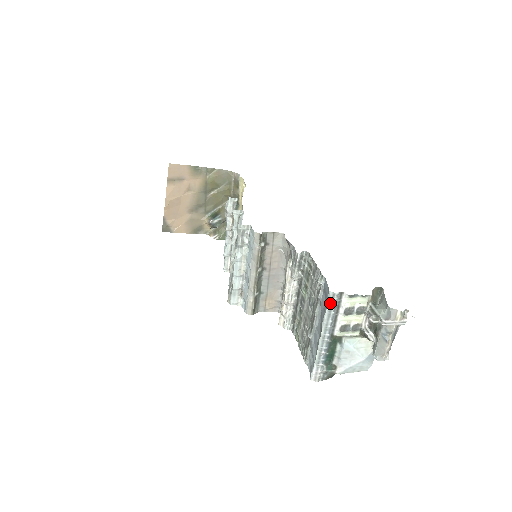
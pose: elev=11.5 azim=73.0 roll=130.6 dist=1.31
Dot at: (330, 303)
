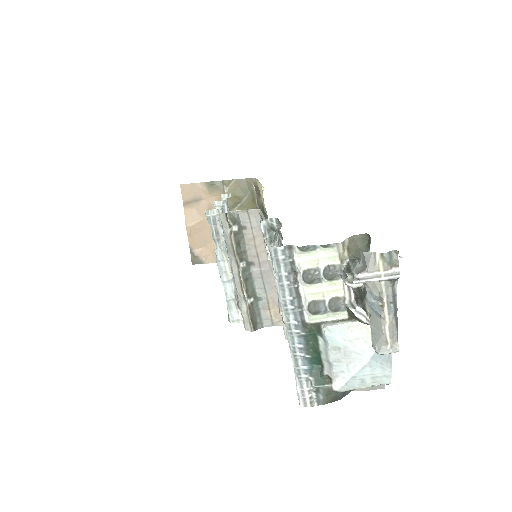
Dot at: (276, 266)
